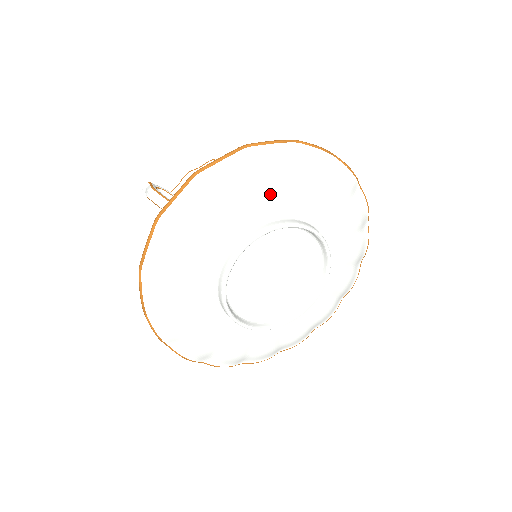
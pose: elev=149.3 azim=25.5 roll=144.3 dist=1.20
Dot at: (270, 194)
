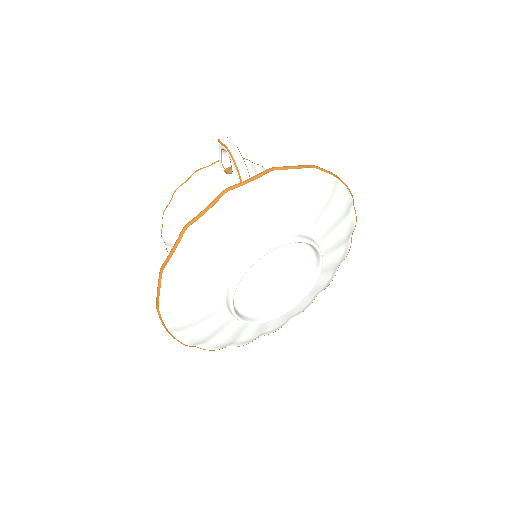
Dot at: (327, 222)
